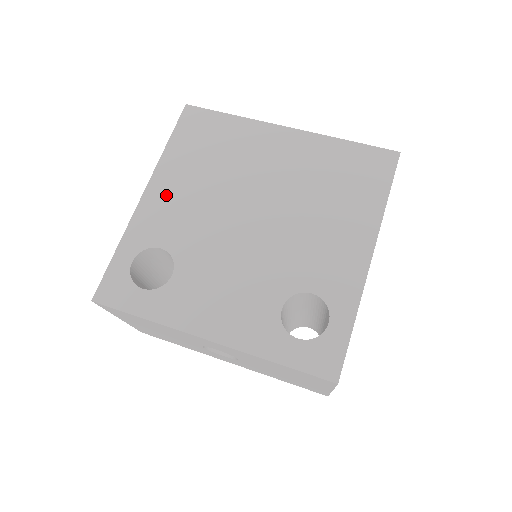
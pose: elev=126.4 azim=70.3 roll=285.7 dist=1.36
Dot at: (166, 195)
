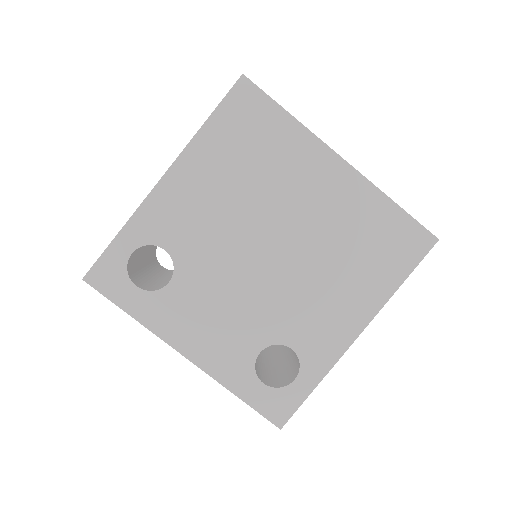
Dot at: (186, 190)
